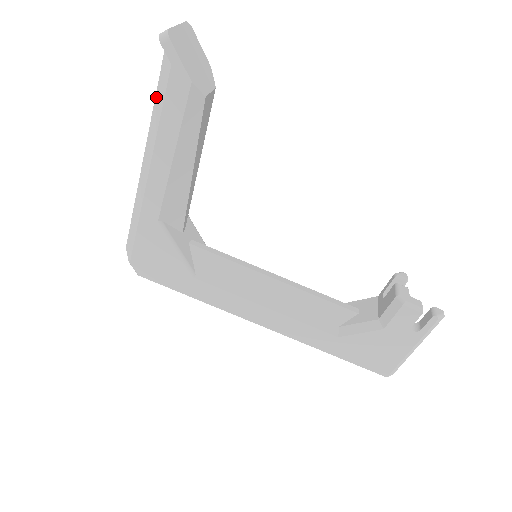
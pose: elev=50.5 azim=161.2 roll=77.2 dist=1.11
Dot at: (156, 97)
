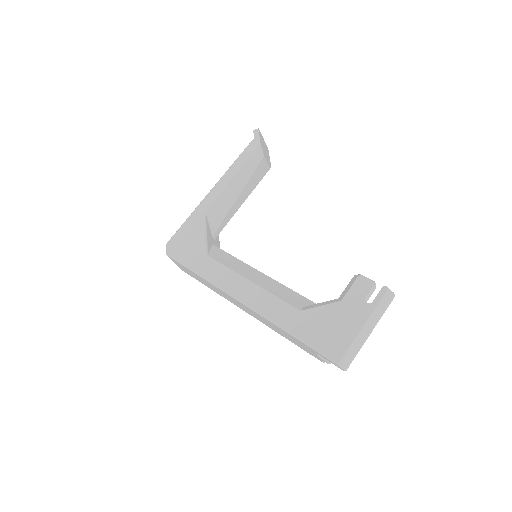
Dot at: occluded
